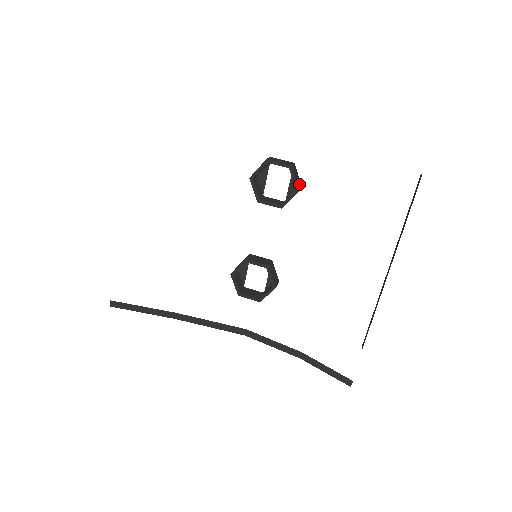
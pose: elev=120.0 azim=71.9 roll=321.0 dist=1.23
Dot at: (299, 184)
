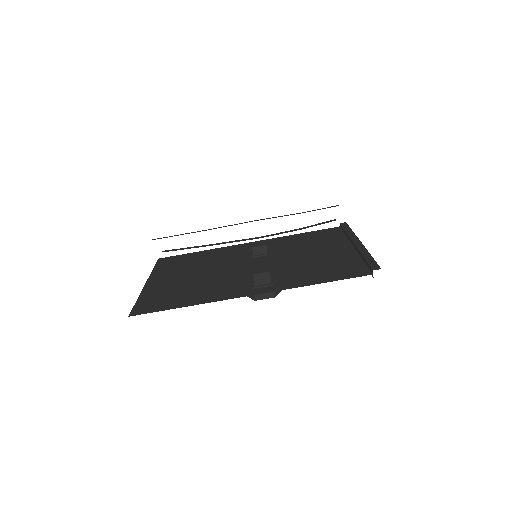
Dot at: occluded
